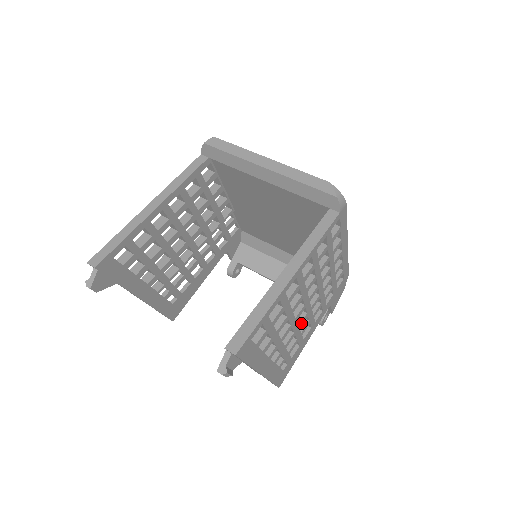
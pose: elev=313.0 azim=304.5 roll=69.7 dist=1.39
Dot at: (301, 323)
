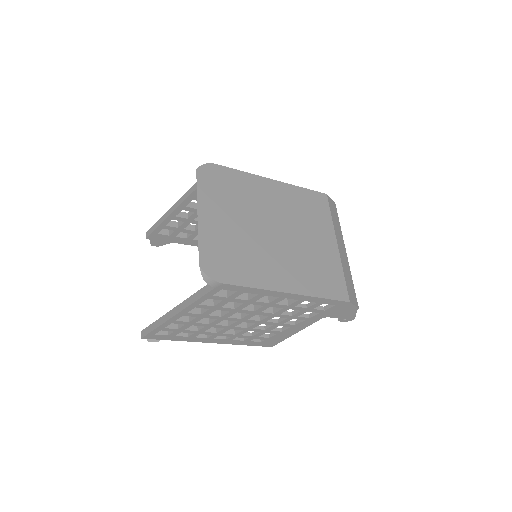
Dot at: (252, 327)
